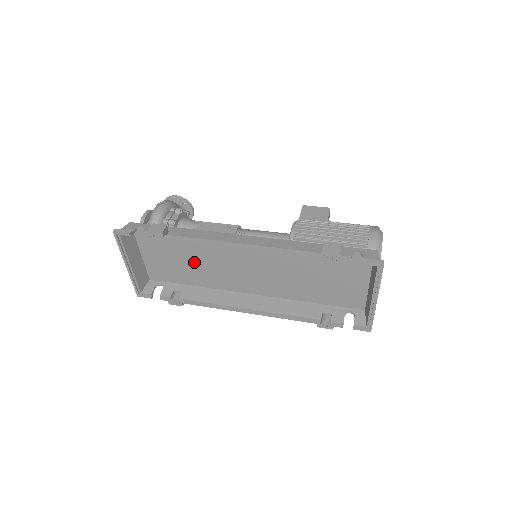
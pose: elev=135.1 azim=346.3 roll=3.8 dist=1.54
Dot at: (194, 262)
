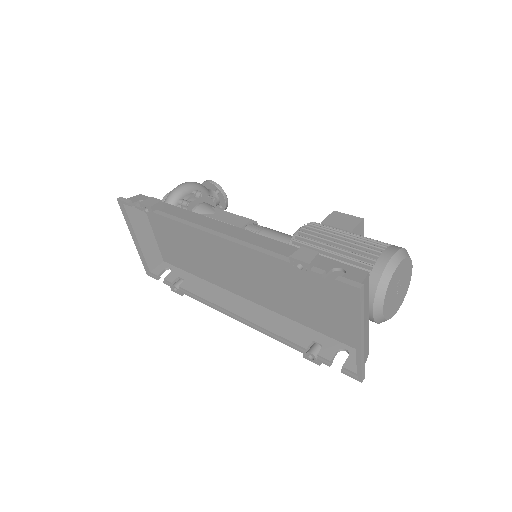
Dot at: (194, 249)
